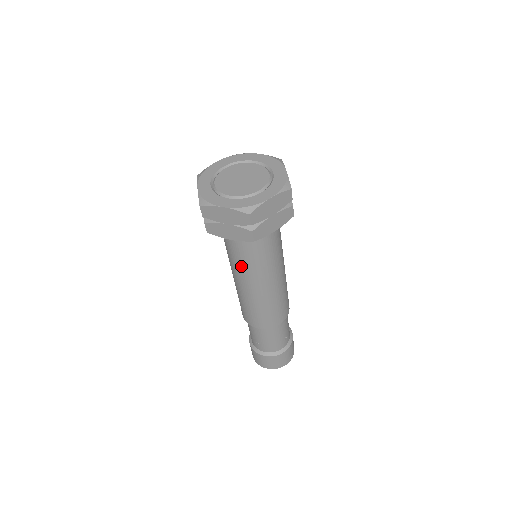
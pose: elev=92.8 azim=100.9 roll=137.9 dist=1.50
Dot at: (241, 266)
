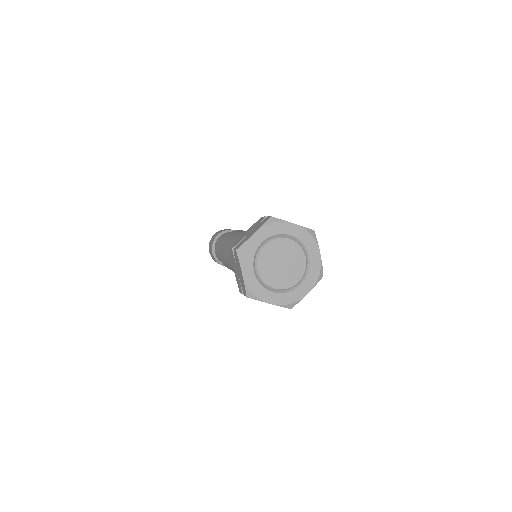
Dot at: occluded
